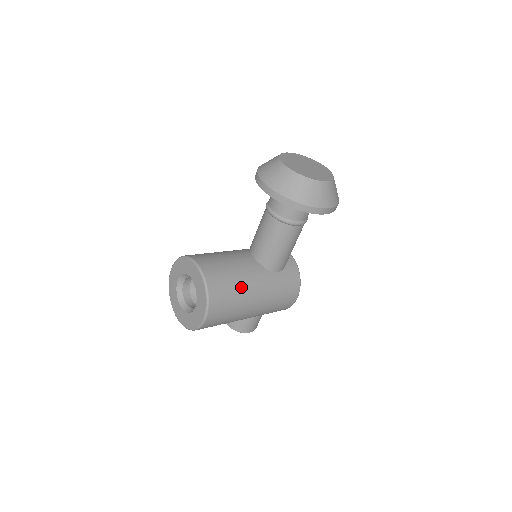
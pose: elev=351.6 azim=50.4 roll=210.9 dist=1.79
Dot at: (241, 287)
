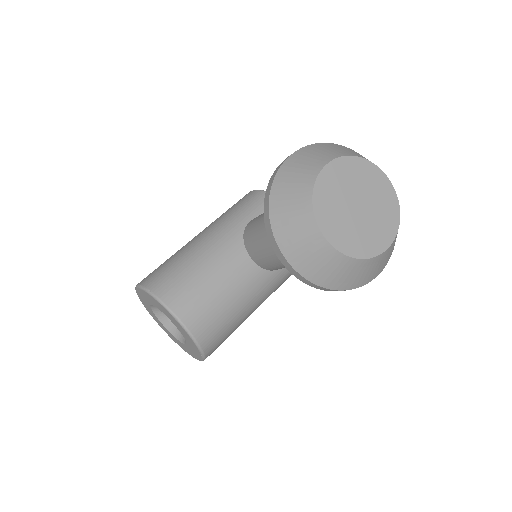
Dot at: (242, 316)
